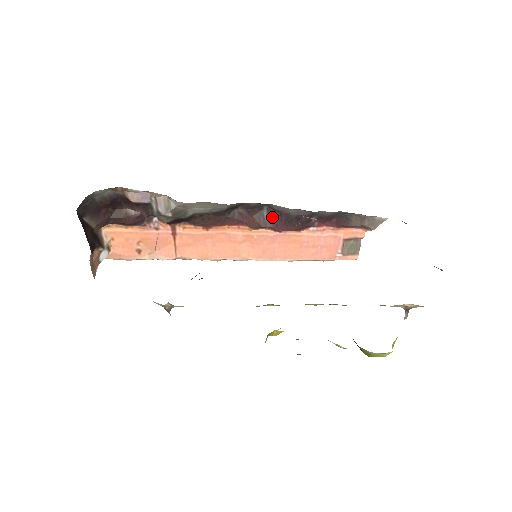
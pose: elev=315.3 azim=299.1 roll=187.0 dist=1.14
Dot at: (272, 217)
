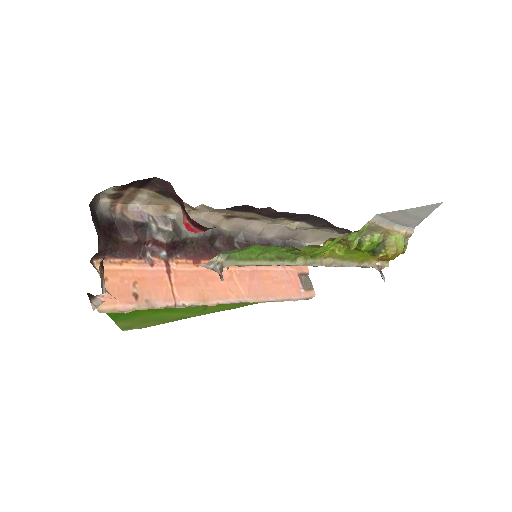
Dot at: occluded
